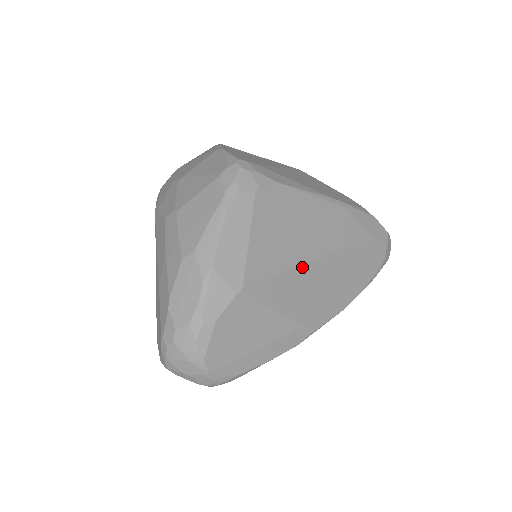
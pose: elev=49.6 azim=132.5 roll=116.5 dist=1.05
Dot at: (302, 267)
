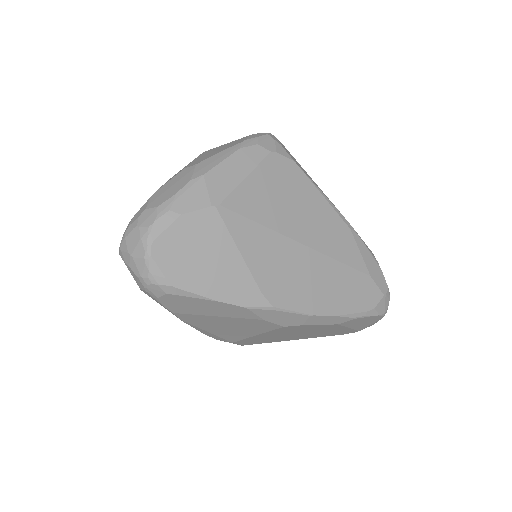
Dot at: (284, 238)
